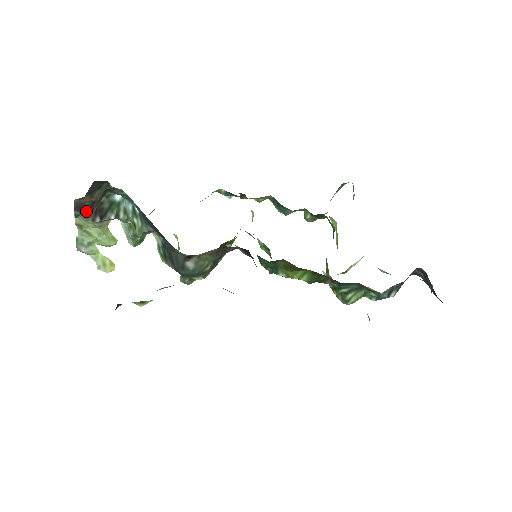
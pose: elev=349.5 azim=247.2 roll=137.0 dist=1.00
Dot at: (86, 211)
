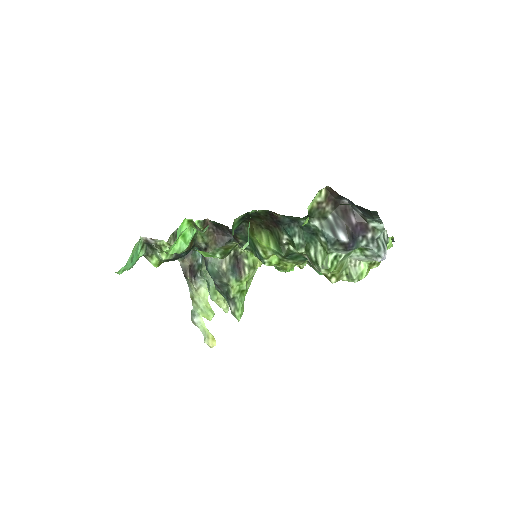
Dot at: (189, 275)
